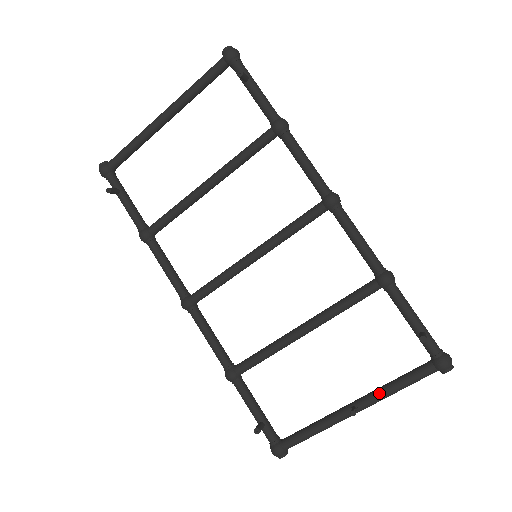
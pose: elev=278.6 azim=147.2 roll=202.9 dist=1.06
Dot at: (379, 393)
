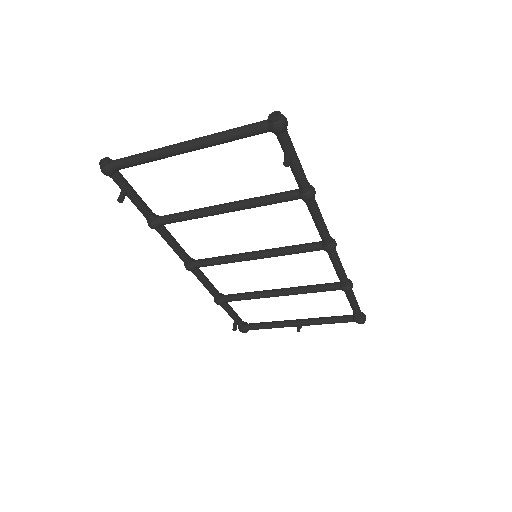
Dot at: (317, 323)
